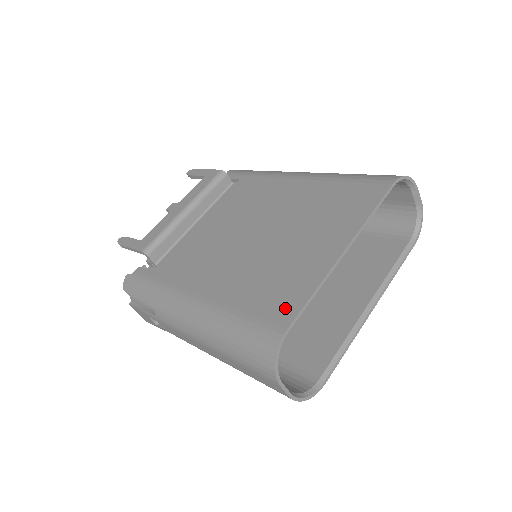
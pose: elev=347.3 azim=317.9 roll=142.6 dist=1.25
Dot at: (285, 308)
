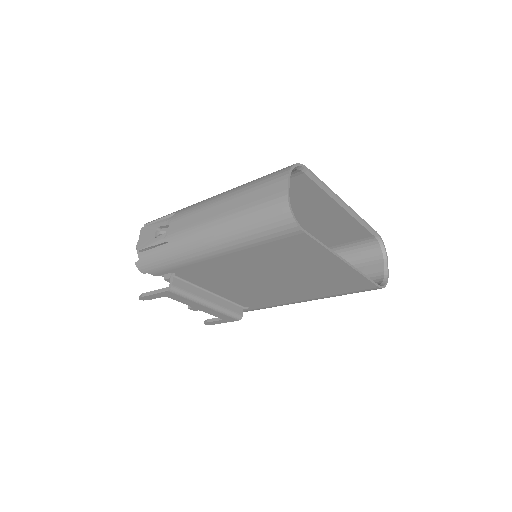
Dot at: occluded
